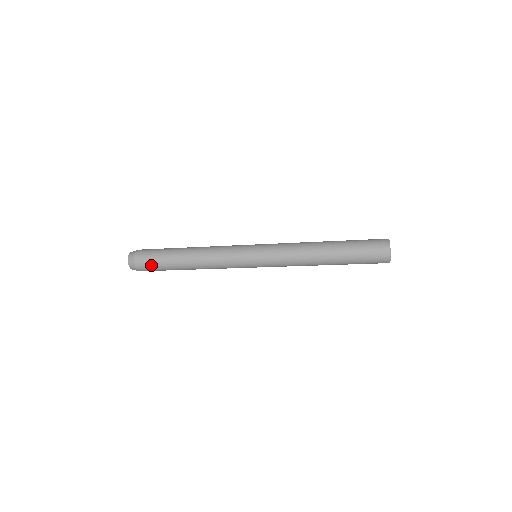
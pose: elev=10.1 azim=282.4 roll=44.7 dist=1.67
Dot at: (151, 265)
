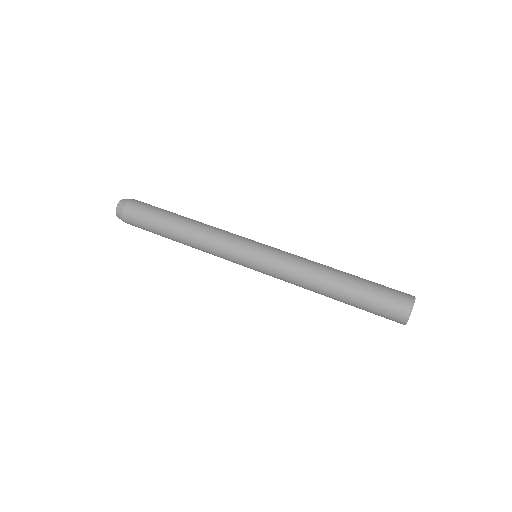
Dot at: occluded
